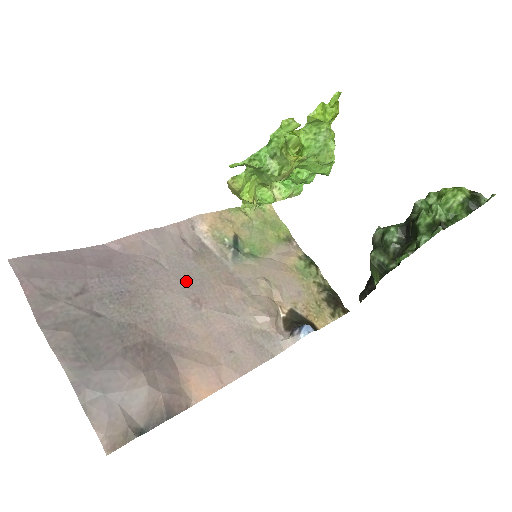
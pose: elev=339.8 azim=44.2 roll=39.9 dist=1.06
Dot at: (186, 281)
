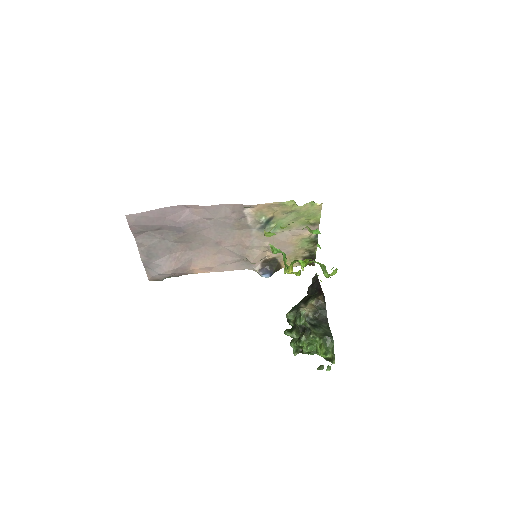
Dot at: (220, 232)
